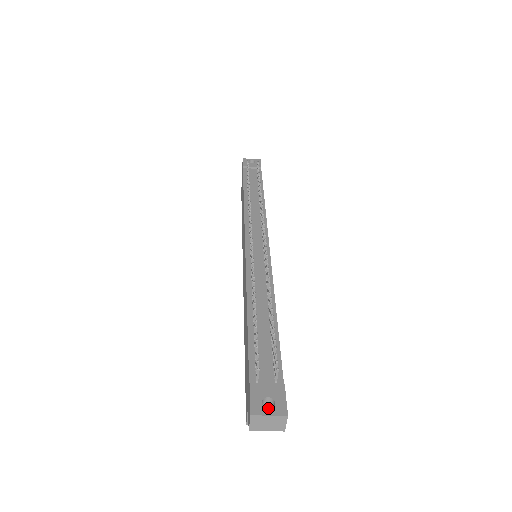
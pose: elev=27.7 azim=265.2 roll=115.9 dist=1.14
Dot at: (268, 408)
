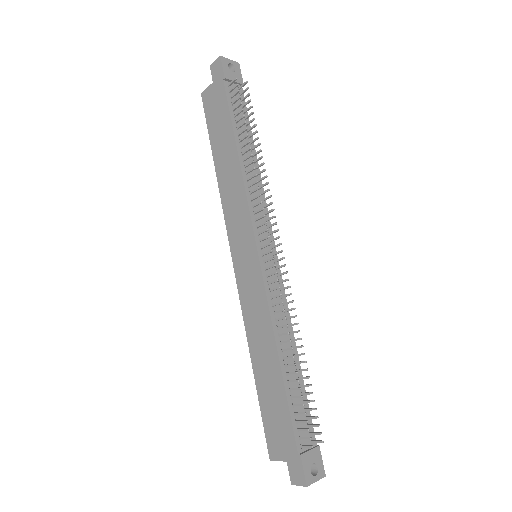
Dot at: occluded
